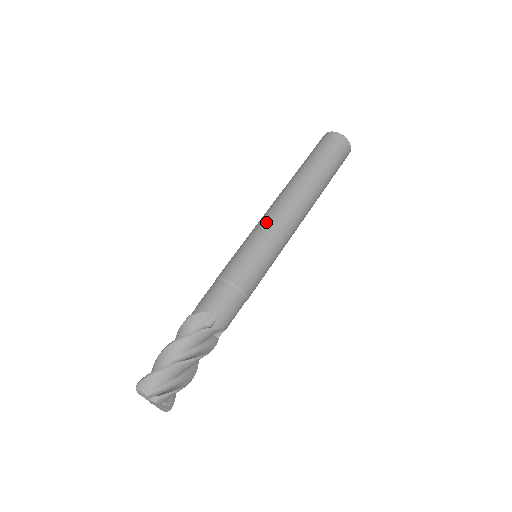
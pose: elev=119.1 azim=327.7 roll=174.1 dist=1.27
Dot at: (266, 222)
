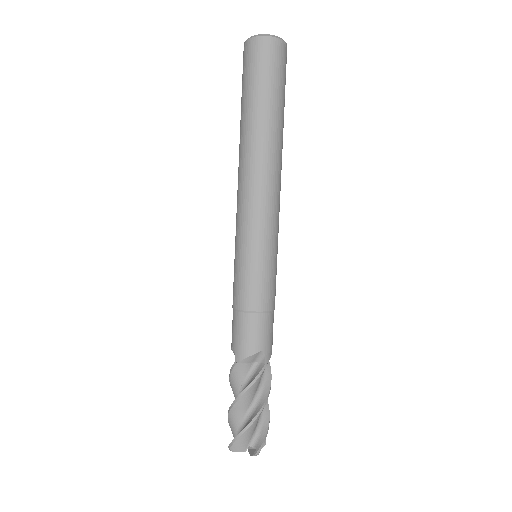
Dot at: (251, 219)
